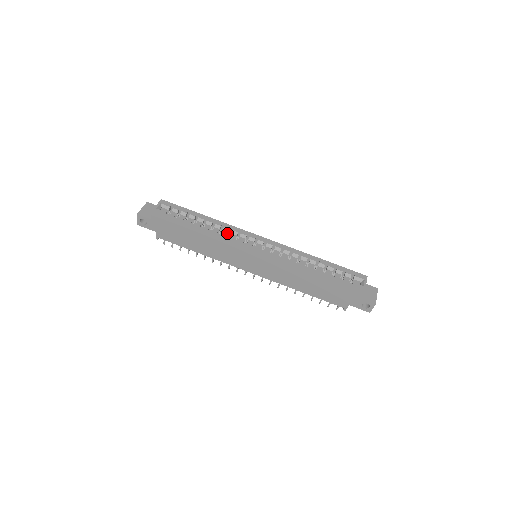
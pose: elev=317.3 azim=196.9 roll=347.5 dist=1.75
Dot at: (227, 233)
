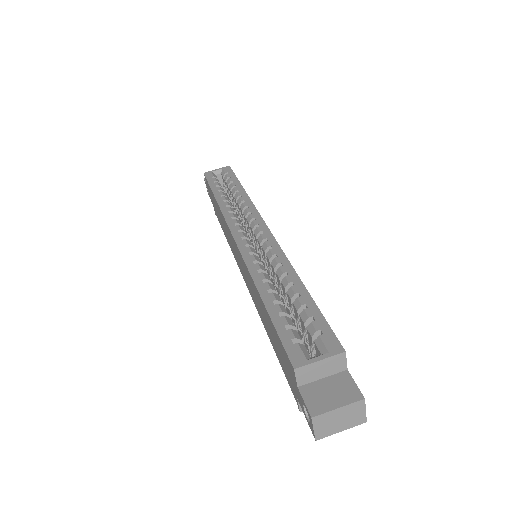
Dot at: (242, 212)
